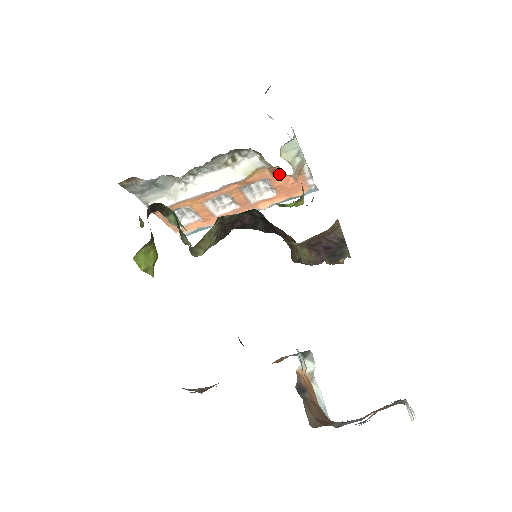
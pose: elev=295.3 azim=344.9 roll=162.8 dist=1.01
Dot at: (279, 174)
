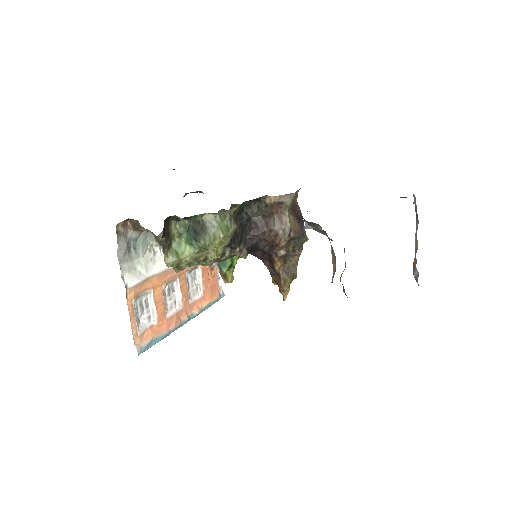
Dot at: occluded
